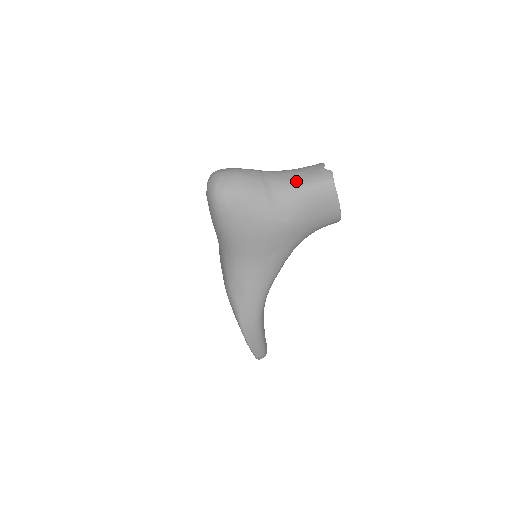
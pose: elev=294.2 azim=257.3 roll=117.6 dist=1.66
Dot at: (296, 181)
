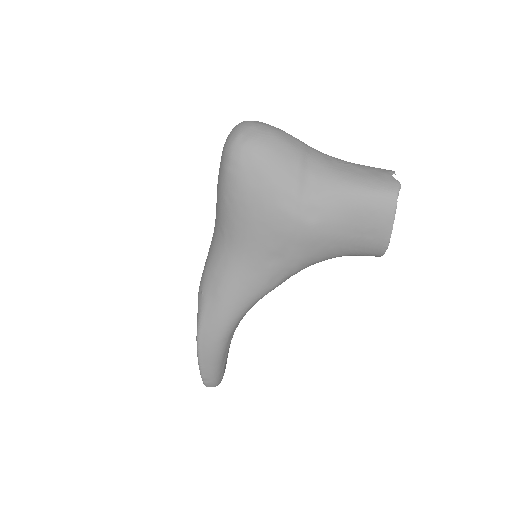
Dot at: (347, 175)
